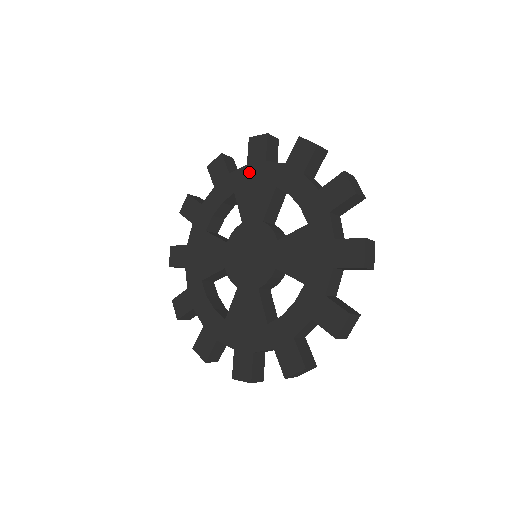
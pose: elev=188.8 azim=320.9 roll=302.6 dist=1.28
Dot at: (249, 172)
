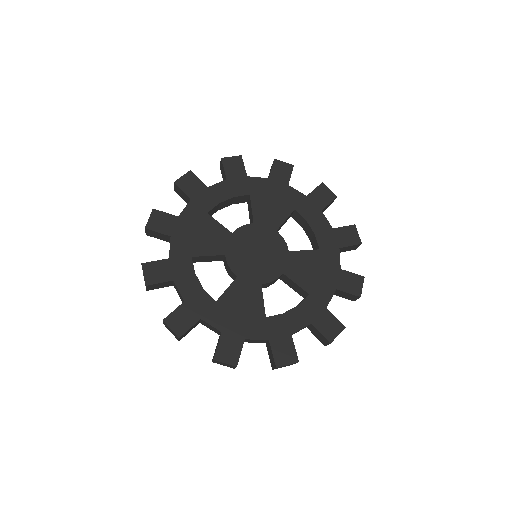
Dot at: (270, 185)
